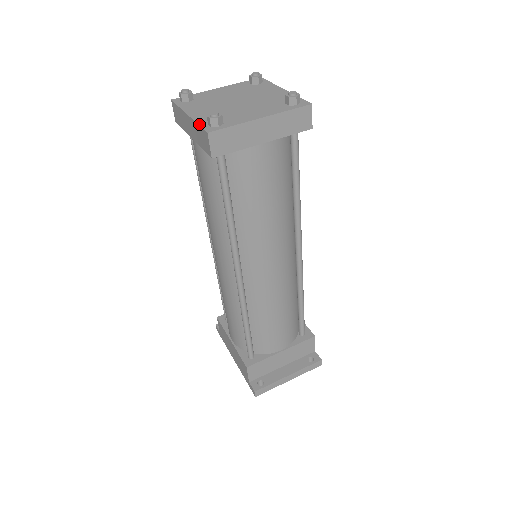
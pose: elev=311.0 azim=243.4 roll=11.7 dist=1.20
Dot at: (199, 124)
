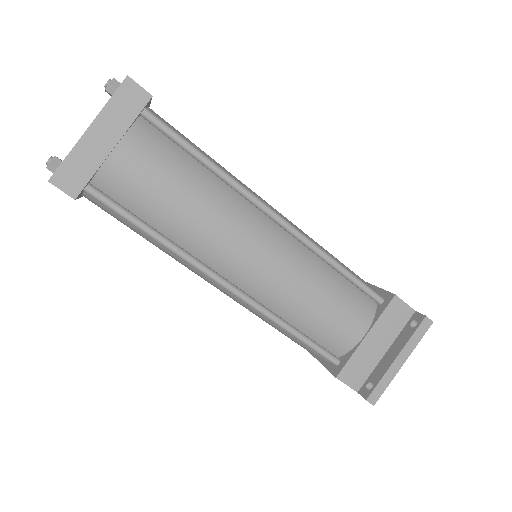
Dot at: occluded
